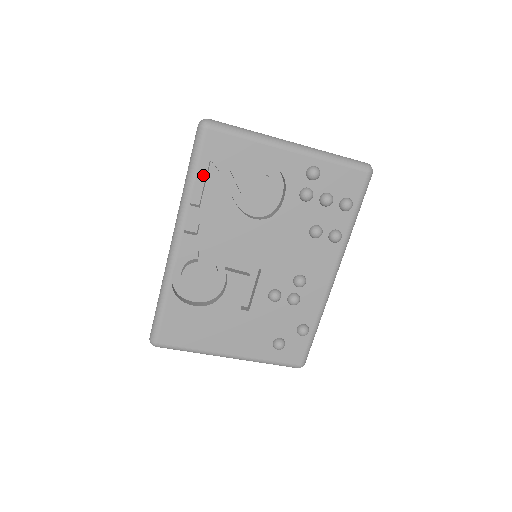
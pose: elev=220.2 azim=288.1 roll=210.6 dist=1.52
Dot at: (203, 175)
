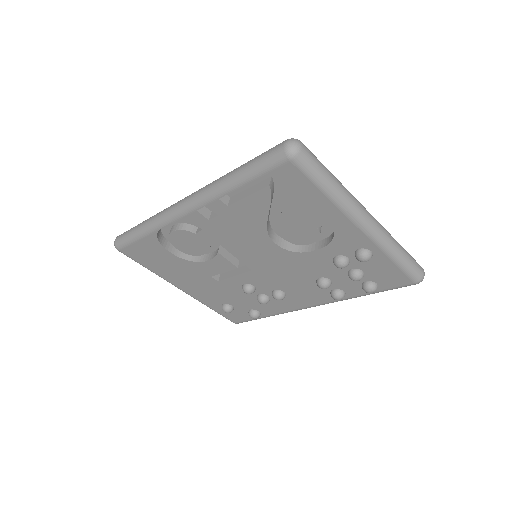
Dot at: (254, 181)
